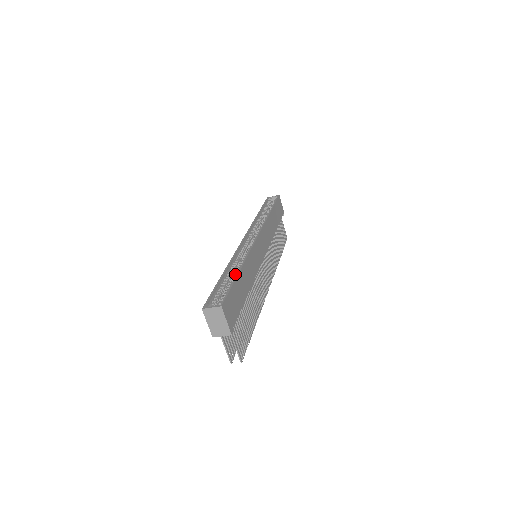
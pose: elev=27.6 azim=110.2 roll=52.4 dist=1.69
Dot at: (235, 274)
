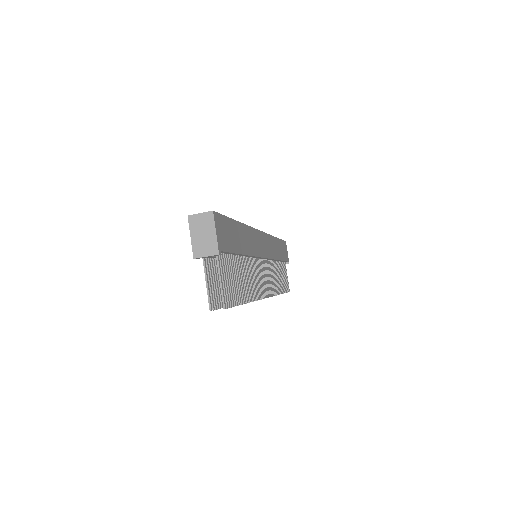
Dot at: occluded
